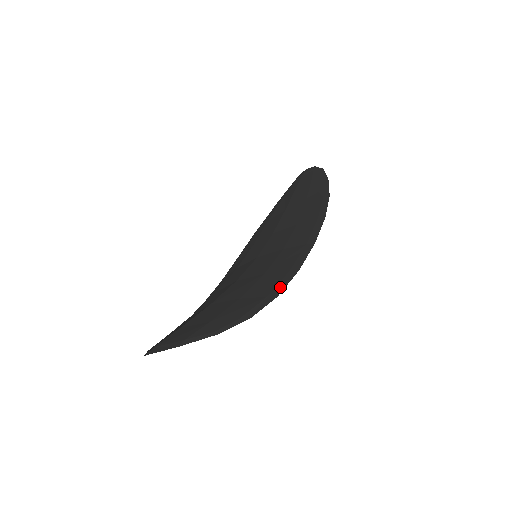
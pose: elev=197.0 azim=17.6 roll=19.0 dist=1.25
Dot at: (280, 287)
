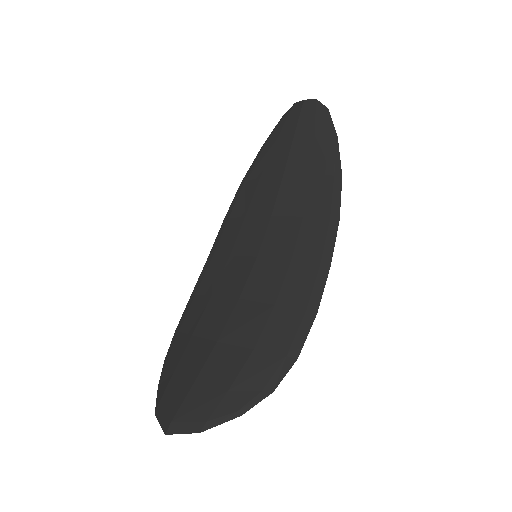
Dot at: (299, 342)
